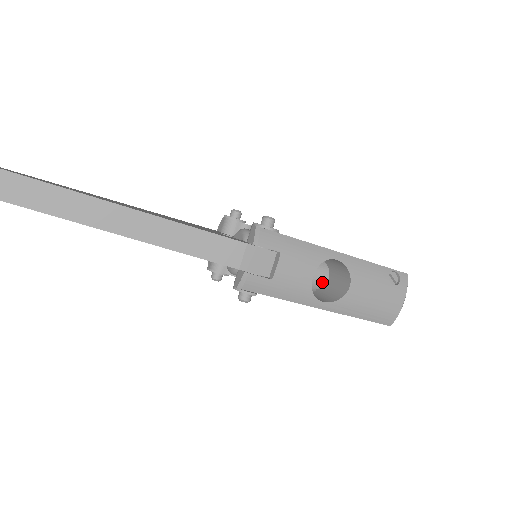
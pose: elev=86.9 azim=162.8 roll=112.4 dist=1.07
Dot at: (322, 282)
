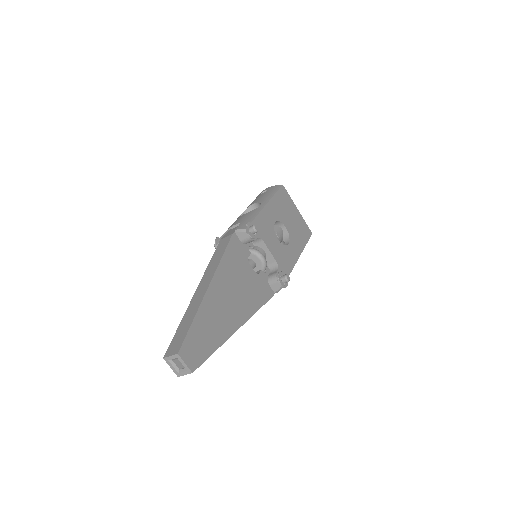
Dot at: occluded
